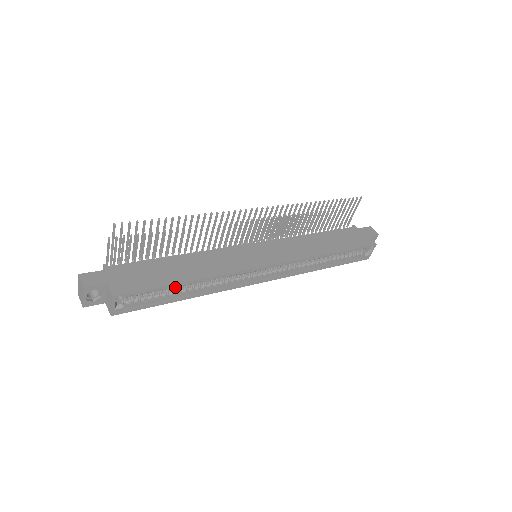
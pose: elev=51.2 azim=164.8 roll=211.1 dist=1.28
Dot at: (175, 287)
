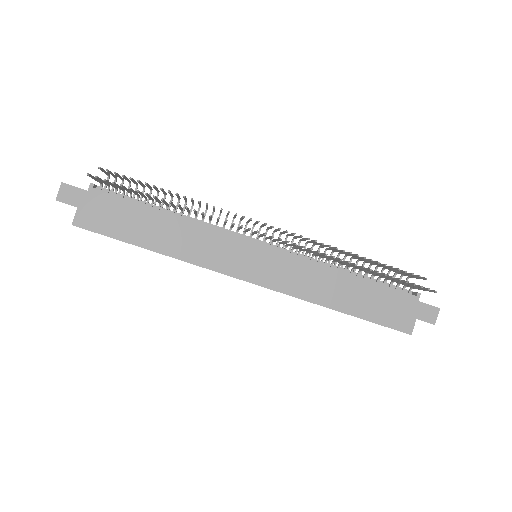
Dot at: occluded
